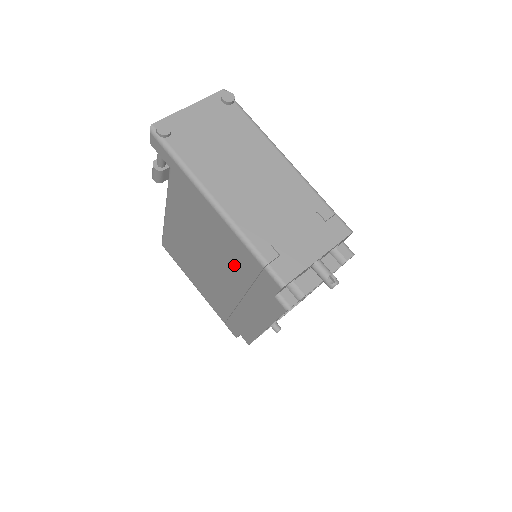
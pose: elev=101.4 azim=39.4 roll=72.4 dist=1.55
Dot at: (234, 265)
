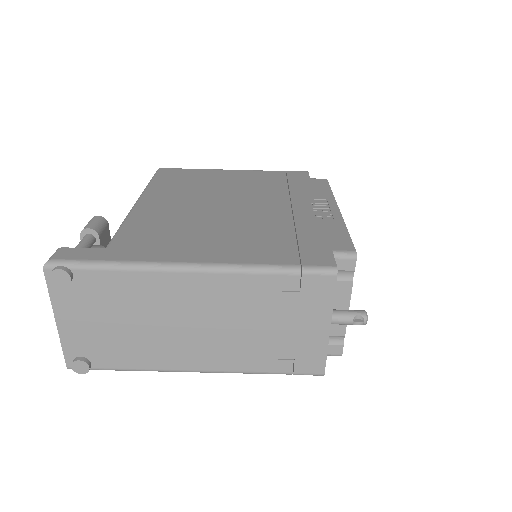
Dot at: occluded
